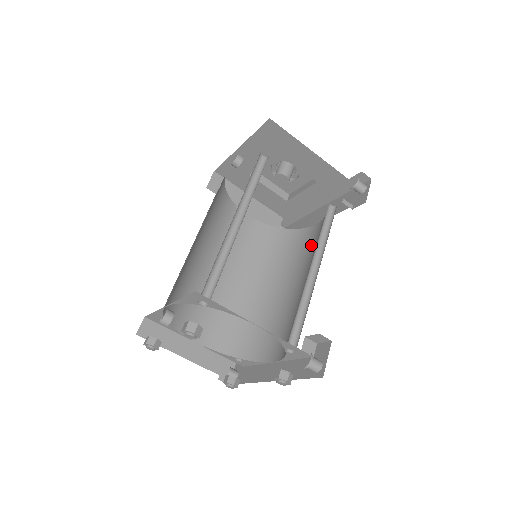
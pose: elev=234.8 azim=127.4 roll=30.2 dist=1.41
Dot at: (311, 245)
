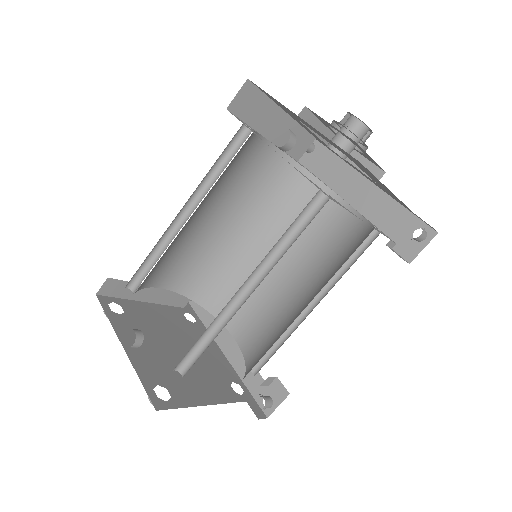
Dot at: (326, 232)
